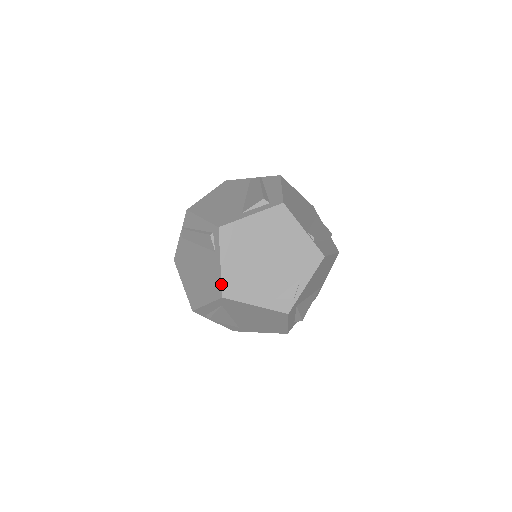
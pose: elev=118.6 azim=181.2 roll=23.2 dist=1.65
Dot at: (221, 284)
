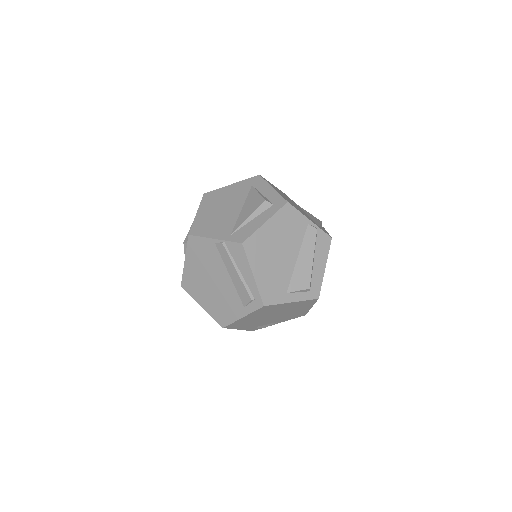
Dot at: (230, 324)
